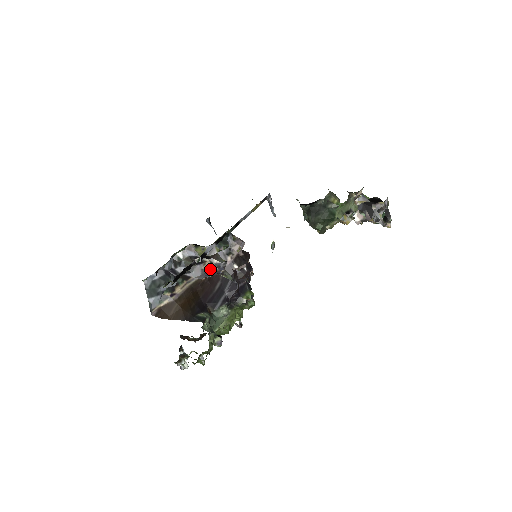
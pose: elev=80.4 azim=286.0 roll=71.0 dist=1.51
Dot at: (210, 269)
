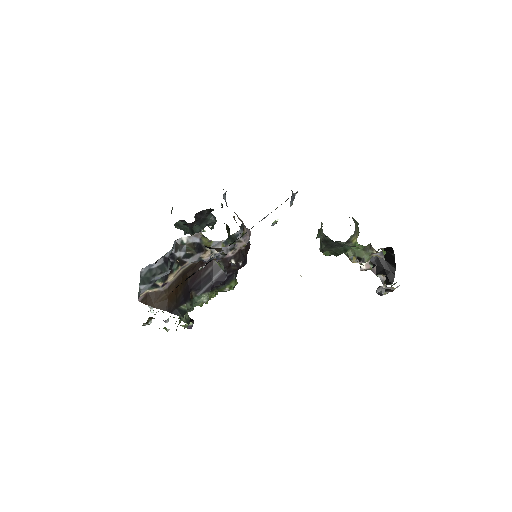
Dot at: (208, 258)
